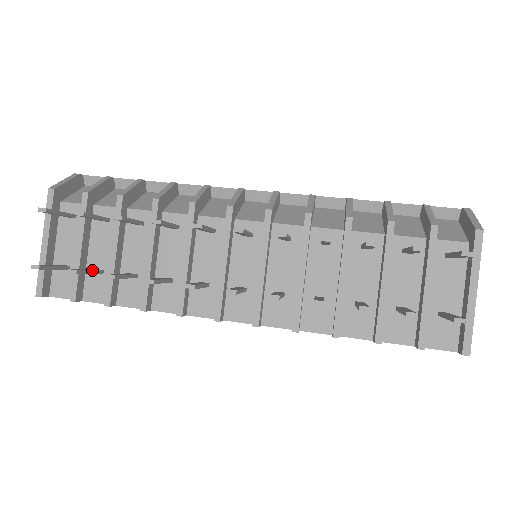
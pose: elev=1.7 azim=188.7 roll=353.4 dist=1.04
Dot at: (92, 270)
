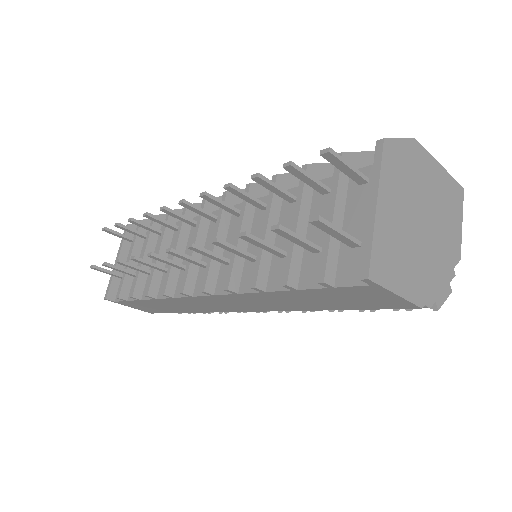
Dot at: (126, 269)
